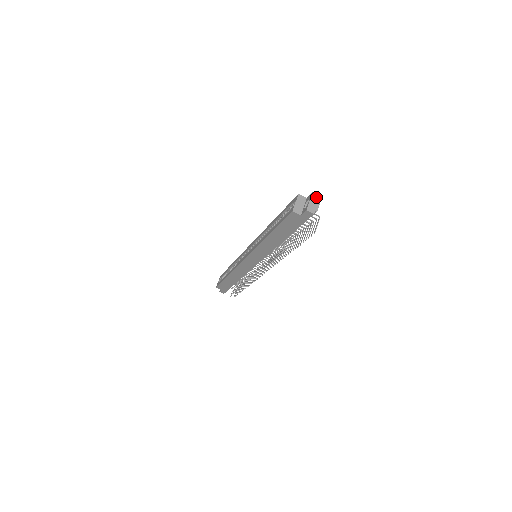
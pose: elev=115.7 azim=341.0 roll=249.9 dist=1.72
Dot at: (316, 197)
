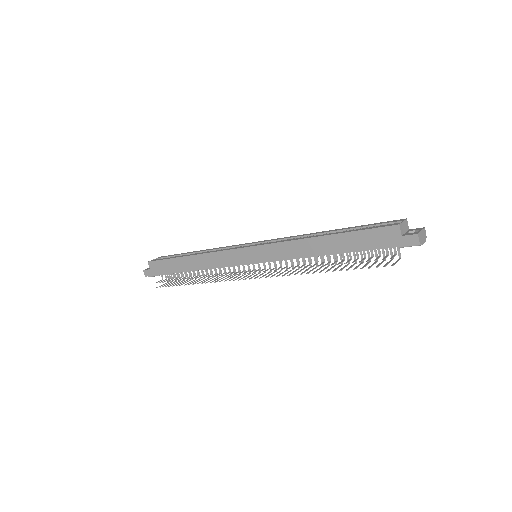
Dot at: (425, 234)
